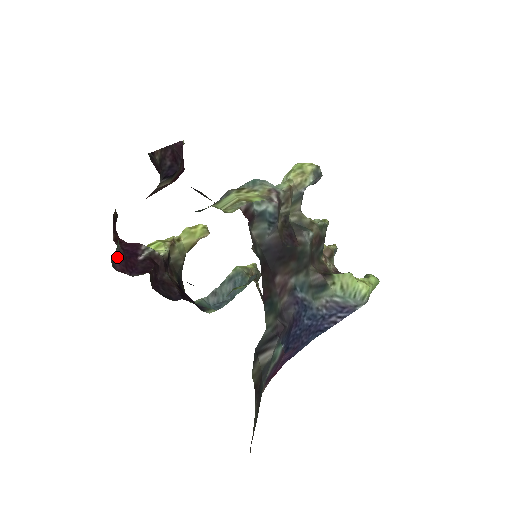
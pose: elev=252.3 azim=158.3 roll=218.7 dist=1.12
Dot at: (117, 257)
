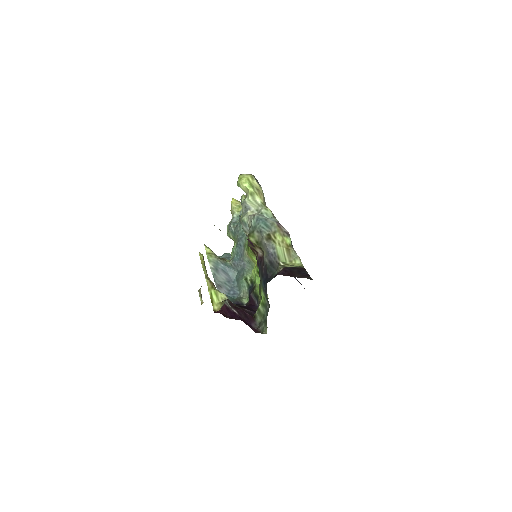
Dot at: occluded
